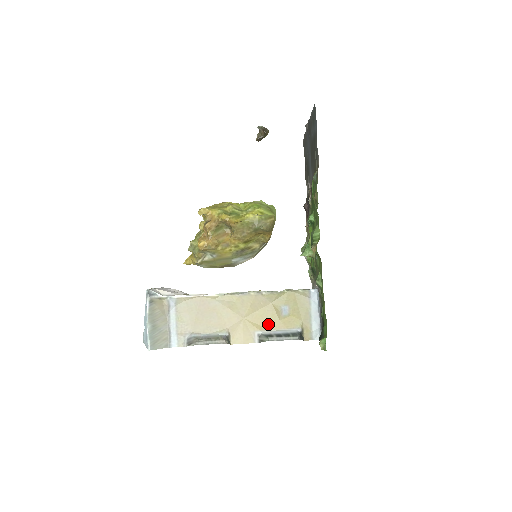
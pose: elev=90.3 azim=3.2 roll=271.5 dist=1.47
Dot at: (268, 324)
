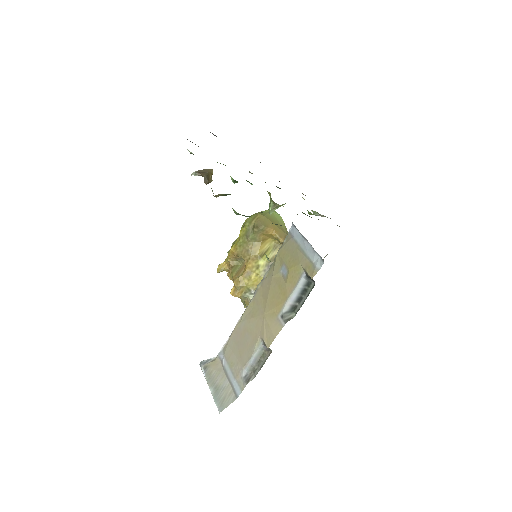
Dot at: (281, 298)
